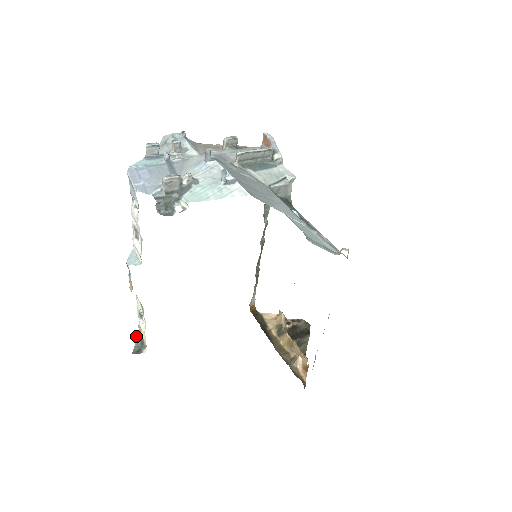
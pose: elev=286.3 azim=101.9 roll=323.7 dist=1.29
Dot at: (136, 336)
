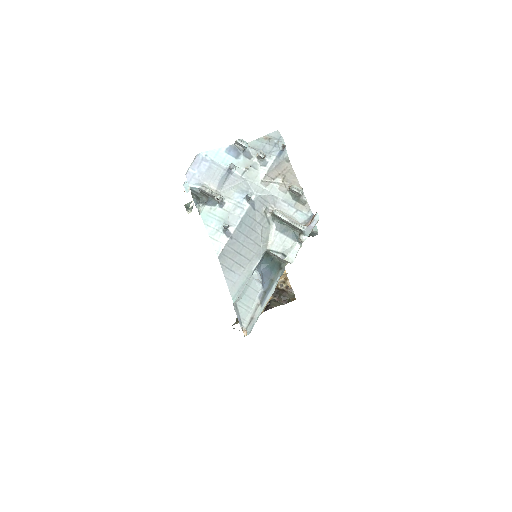
Dot at: occluded
